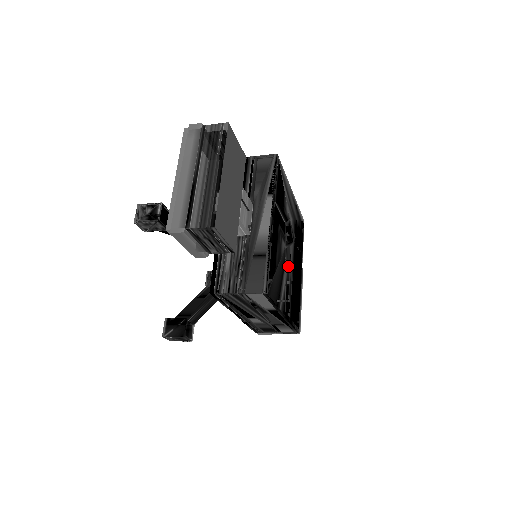
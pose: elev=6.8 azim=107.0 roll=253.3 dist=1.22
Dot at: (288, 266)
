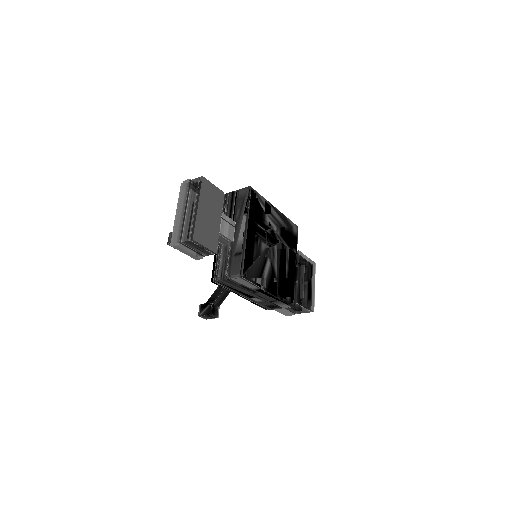
Dot at: (272, 260)
